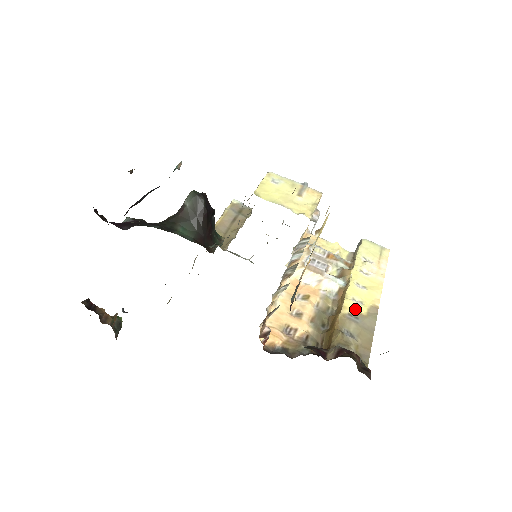
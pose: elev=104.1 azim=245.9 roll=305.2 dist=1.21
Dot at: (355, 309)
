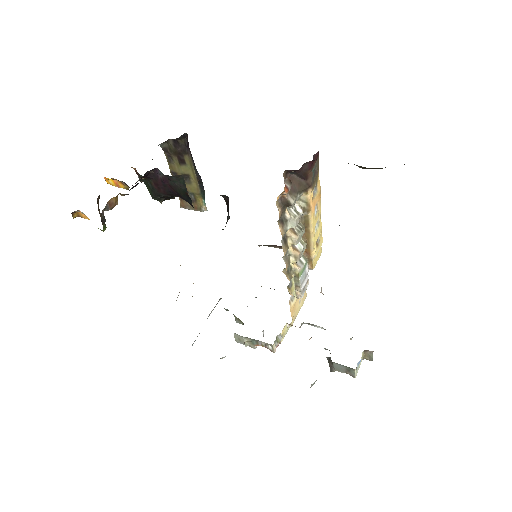
Dot at: occluded
